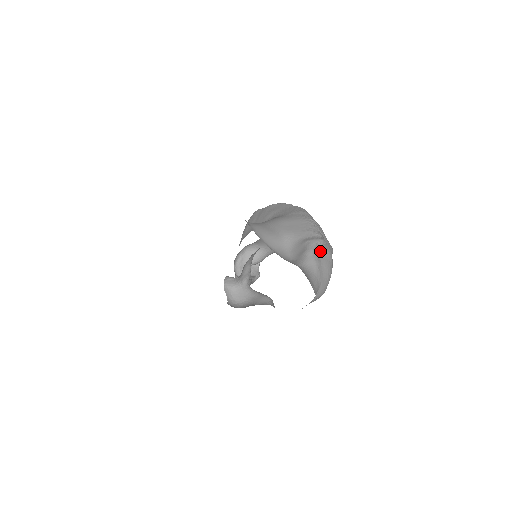
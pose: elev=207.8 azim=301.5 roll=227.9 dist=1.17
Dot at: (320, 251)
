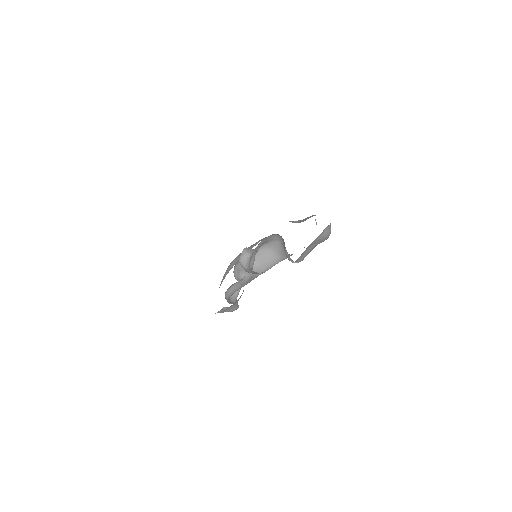
Dot at: occluded
